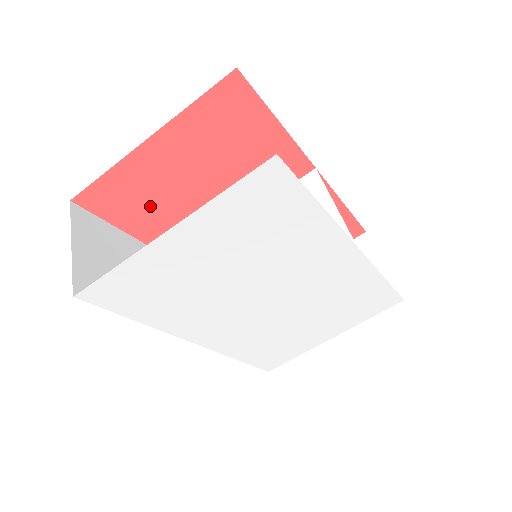
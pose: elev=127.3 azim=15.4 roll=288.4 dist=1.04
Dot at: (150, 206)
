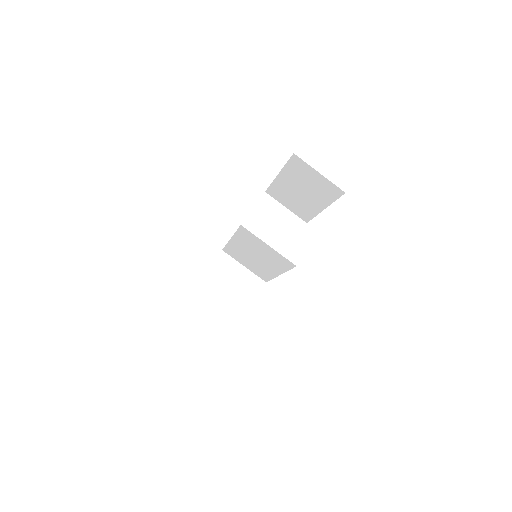
Dot at: occluded
